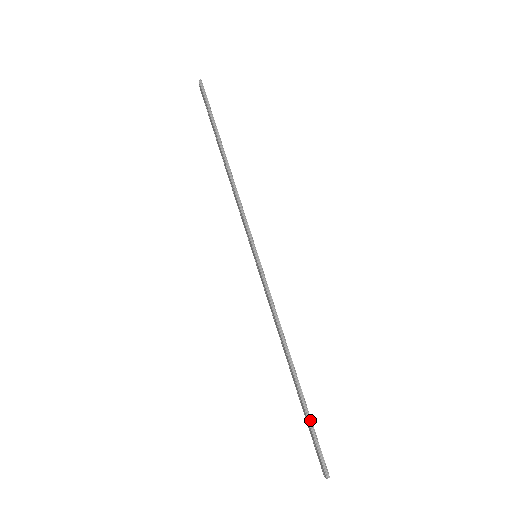
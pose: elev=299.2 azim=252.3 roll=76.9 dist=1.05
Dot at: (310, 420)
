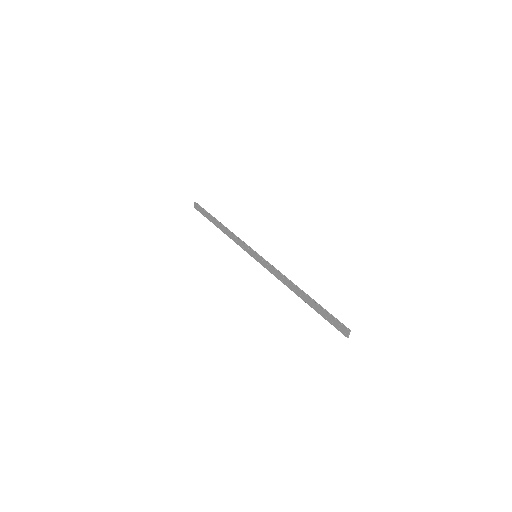
Dot at: (324, 309)
